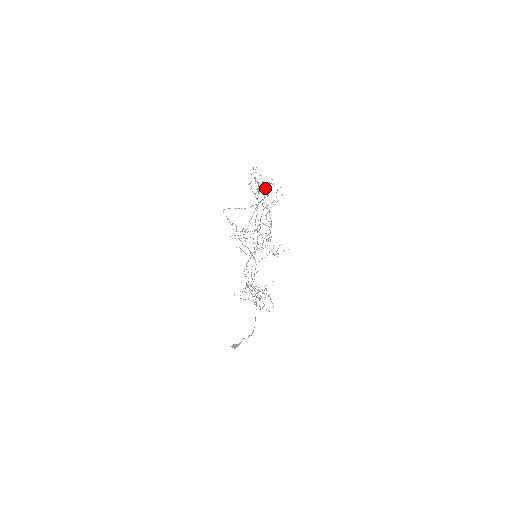
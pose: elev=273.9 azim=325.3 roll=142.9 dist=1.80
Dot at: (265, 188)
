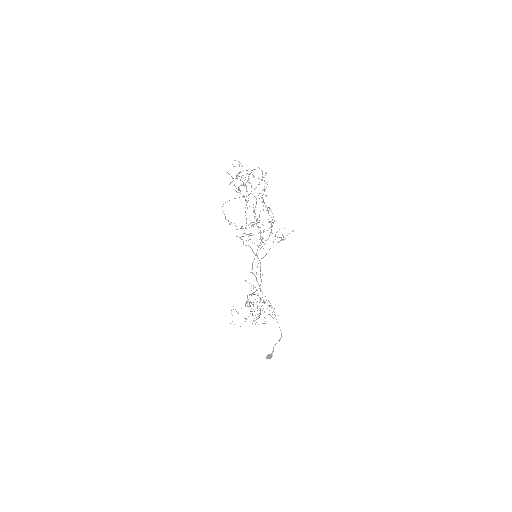
Dot at: (244, 186)
